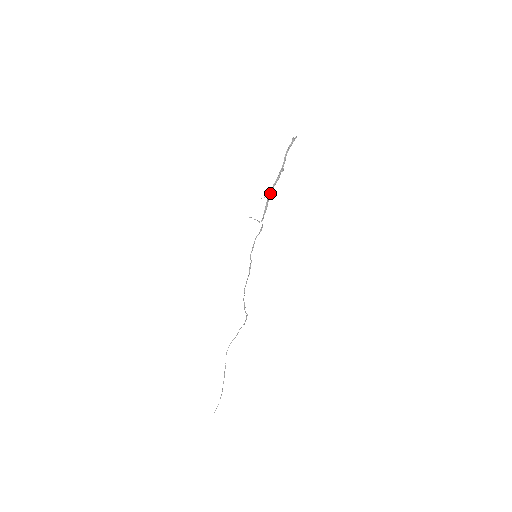
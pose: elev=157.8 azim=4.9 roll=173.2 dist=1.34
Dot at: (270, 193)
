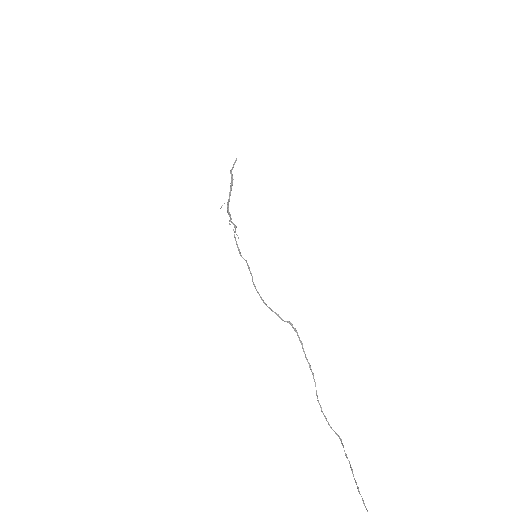
Dot at: (229, 200)
